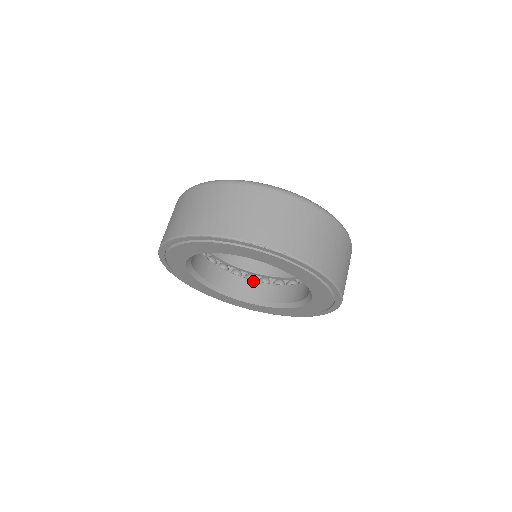
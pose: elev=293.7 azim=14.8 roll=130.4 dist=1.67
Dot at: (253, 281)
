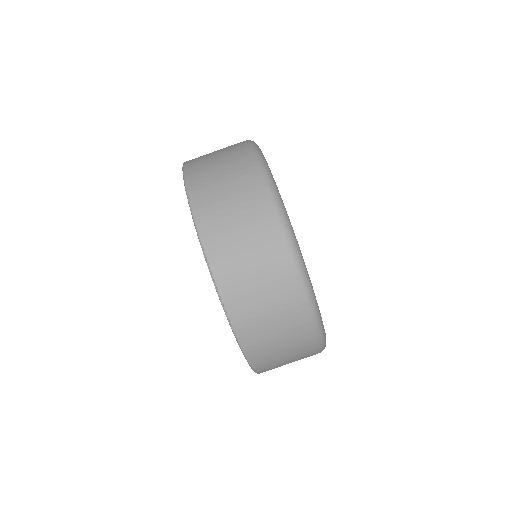
Dot at: occluded
